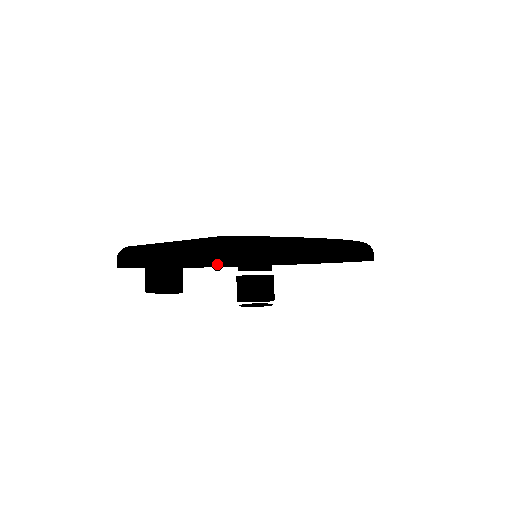
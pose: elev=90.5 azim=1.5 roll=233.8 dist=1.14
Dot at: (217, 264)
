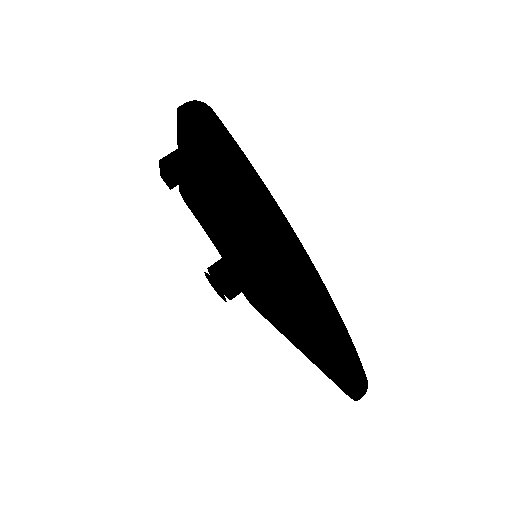
Dot at: (181, 106)
